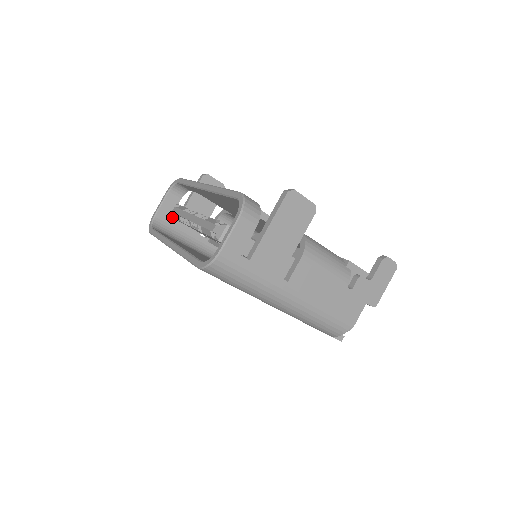
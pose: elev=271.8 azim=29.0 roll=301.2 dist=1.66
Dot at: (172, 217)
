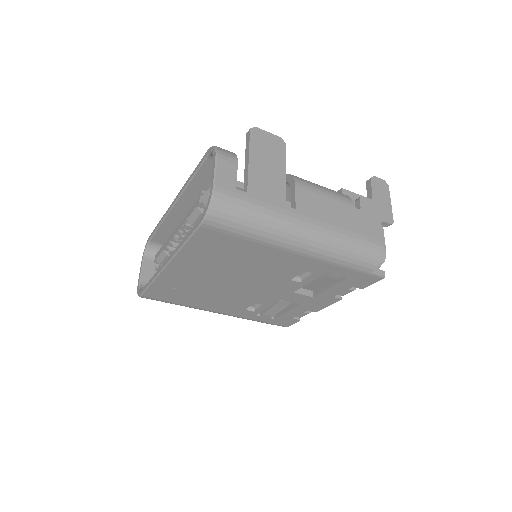
Dot at: (157, 269)
